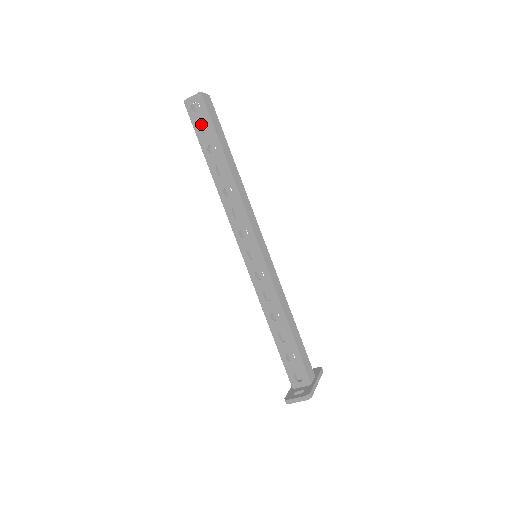
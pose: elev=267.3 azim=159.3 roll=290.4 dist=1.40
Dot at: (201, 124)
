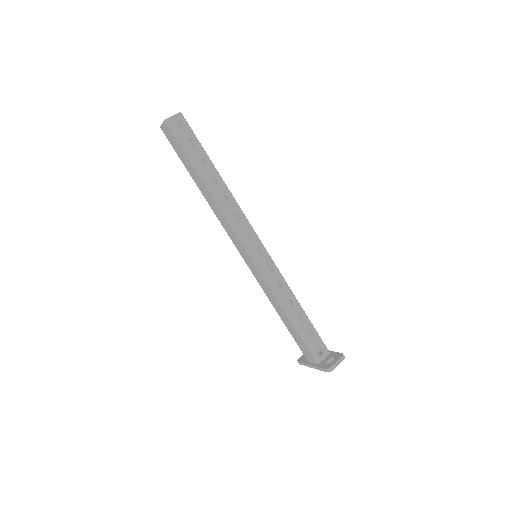
Dot at: (172, 145)
